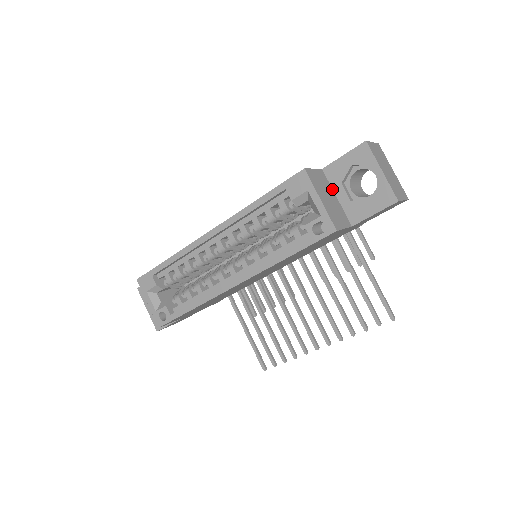
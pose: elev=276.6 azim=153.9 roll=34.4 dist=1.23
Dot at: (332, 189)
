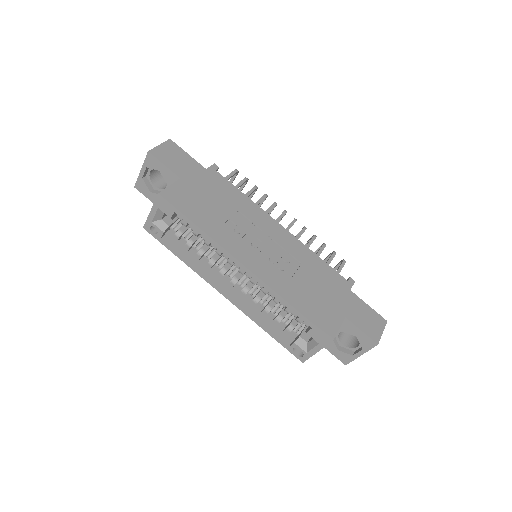
Dot at: occluded
